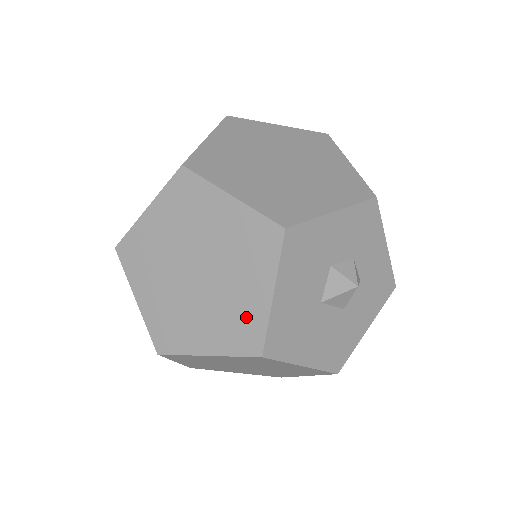
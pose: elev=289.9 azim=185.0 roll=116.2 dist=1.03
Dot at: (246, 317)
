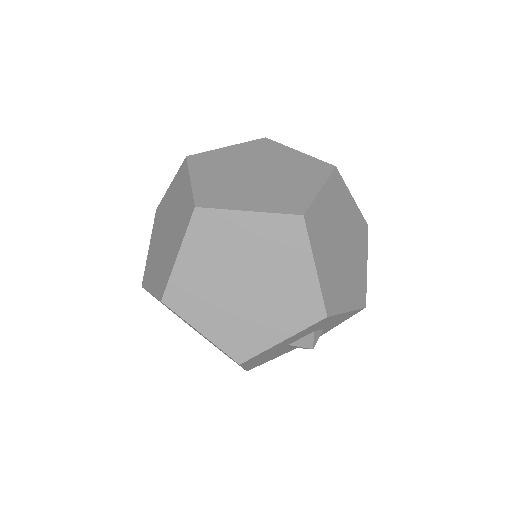
Dot at: (252, 337)
